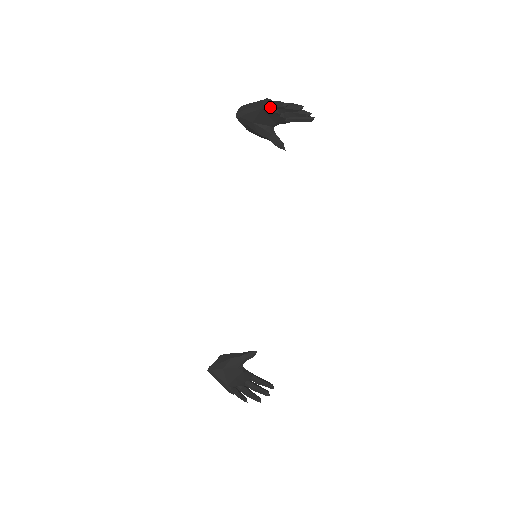
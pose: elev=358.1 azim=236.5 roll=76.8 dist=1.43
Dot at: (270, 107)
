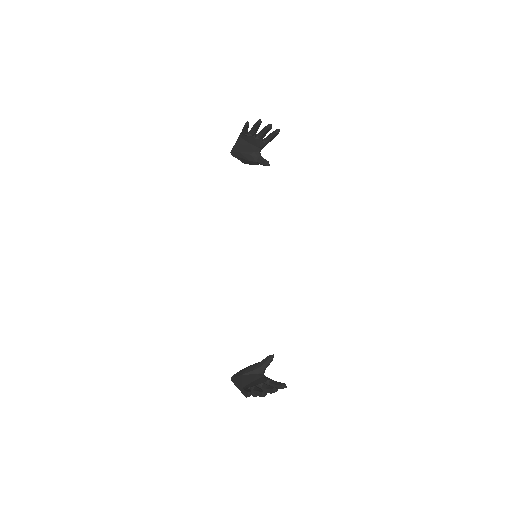
Dot at: (242, 132)
